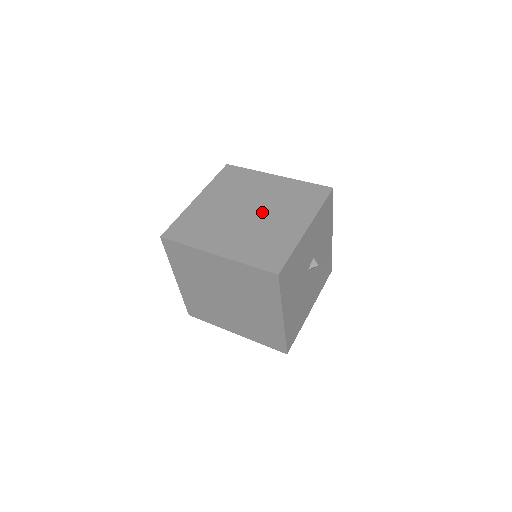
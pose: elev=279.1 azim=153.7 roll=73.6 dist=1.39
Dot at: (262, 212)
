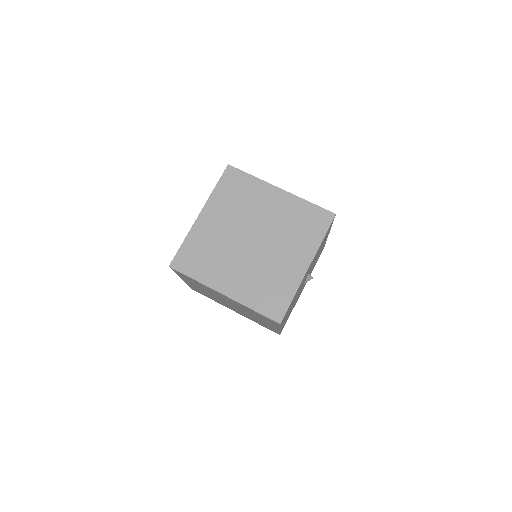
Dot at: occluded
